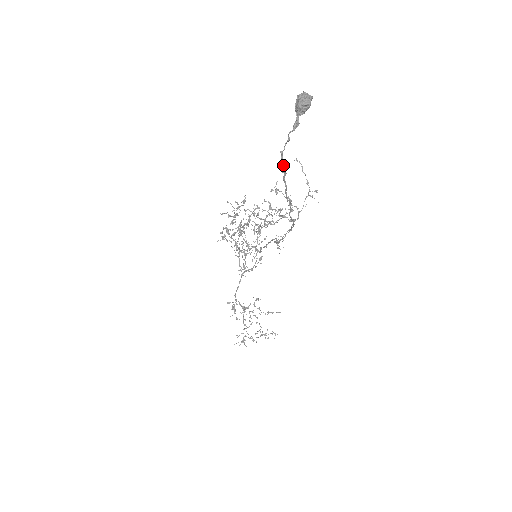
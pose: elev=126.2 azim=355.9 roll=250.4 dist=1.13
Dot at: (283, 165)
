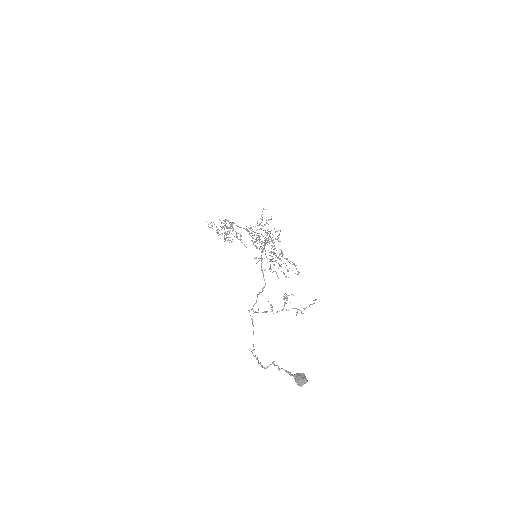
Dot at: (264, 368)
